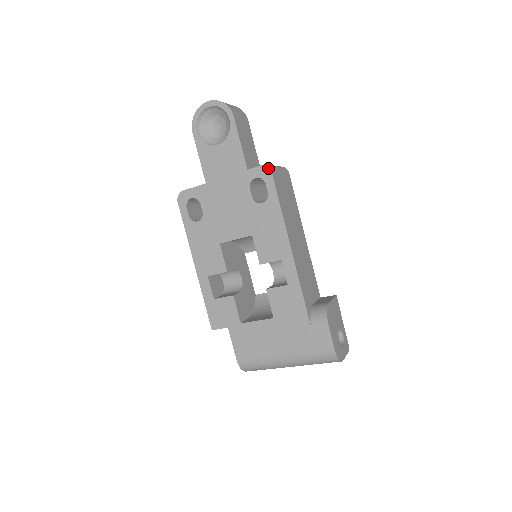
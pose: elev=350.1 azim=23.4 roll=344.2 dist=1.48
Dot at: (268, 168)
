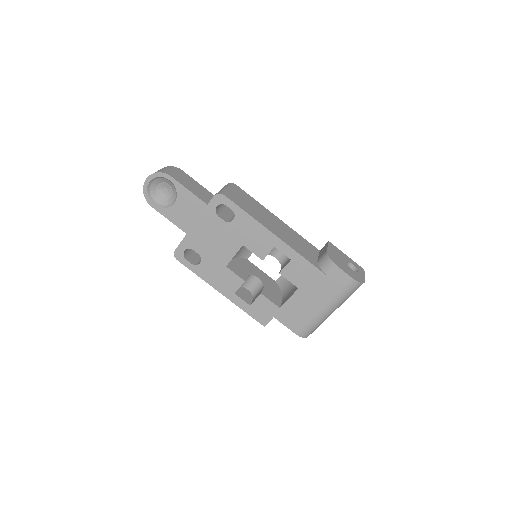
Dot at: (220, 194)
